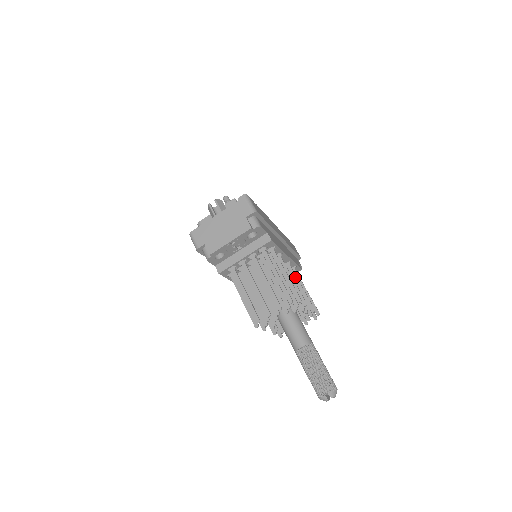
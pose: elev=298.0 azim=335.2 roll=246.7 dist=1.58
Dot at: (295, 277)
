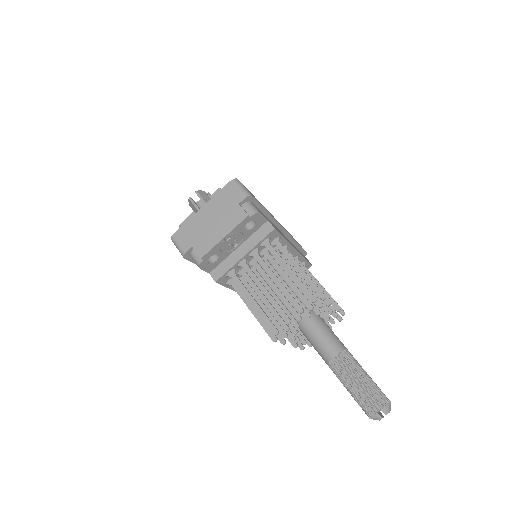
Dot at: (308, 273)
